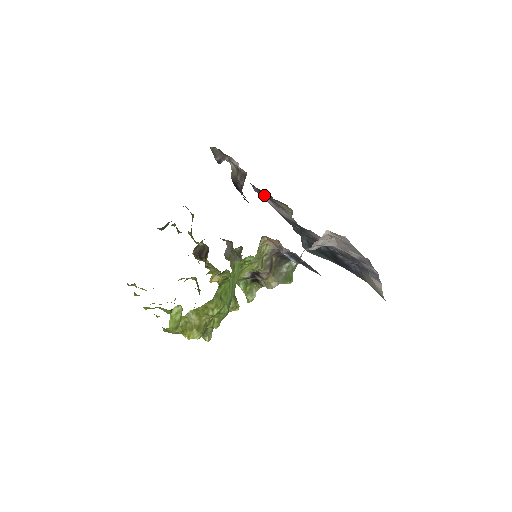
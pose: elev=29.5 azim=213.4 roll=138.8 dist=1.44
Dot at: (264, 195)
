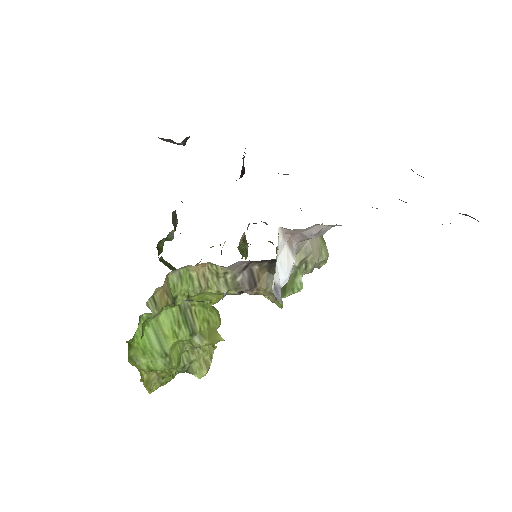
Dot at: occluded
